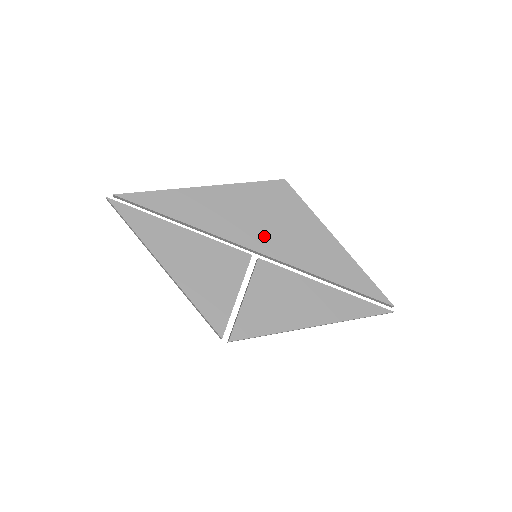
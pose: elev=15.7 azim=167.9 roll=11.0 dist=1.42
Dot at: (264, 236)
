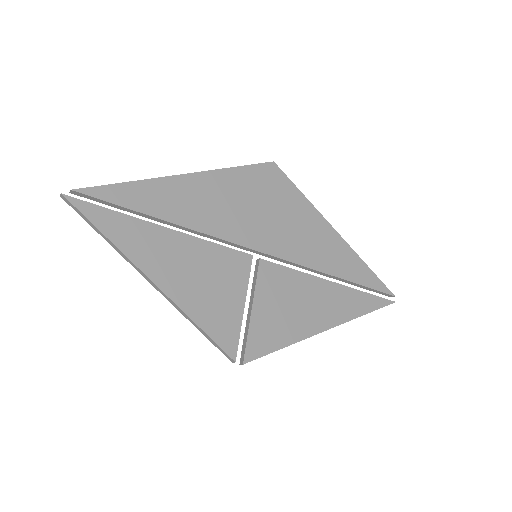
Dot at: (262, 231)
